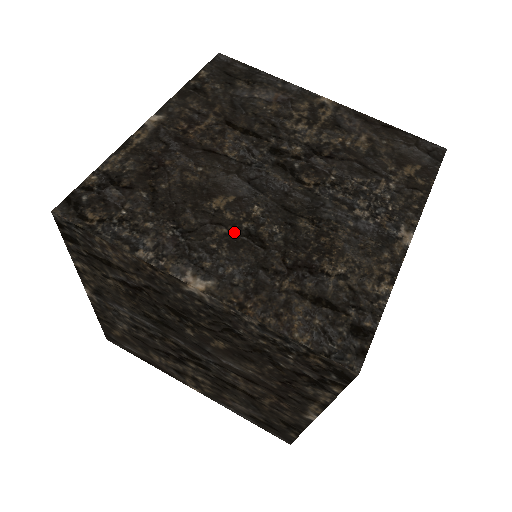
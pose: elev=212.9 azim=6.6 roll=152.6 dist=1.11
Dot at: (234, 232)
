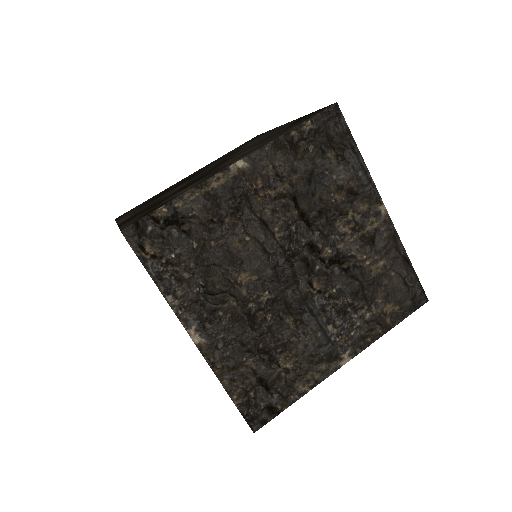
Dot at: occluded
